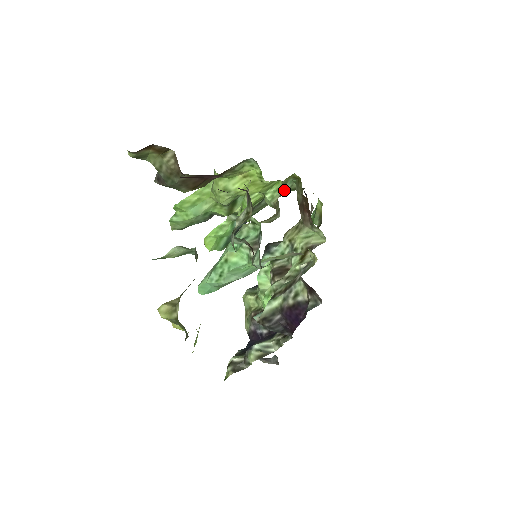
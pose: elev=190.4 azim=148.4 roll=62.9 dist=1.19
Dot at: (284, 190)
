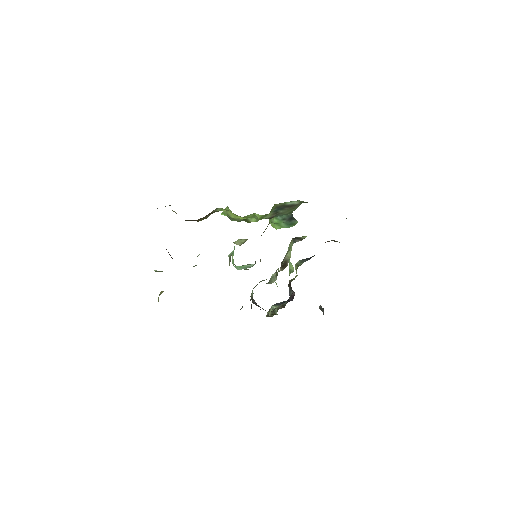
Dot at: (294, 204)
